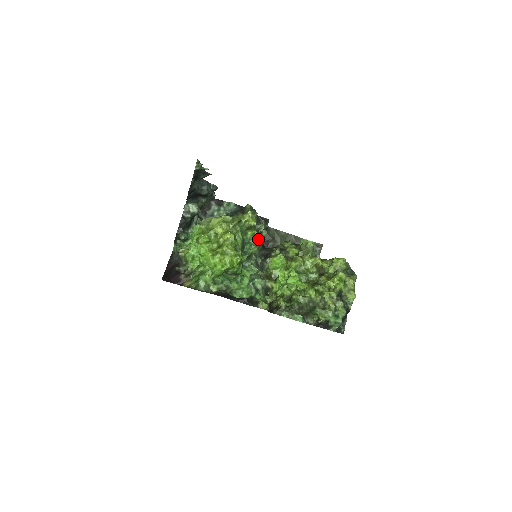
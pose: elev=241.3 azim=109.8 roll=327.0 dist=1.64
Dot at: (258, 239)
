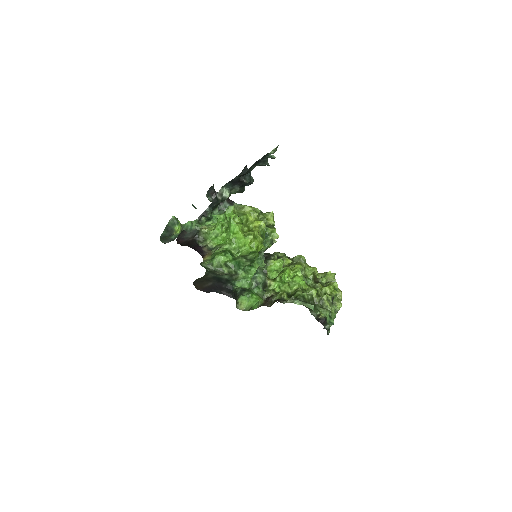
Dot at: (275, 237)
